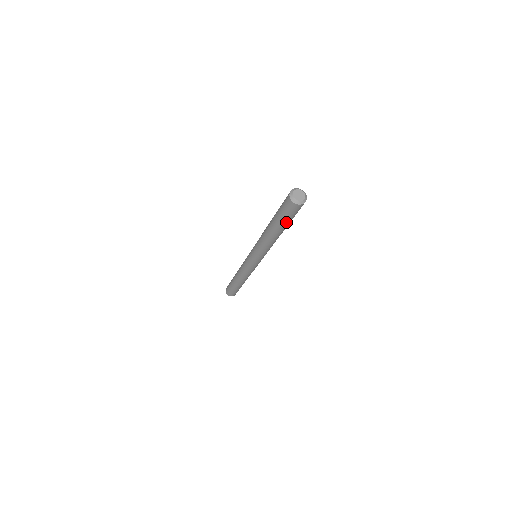
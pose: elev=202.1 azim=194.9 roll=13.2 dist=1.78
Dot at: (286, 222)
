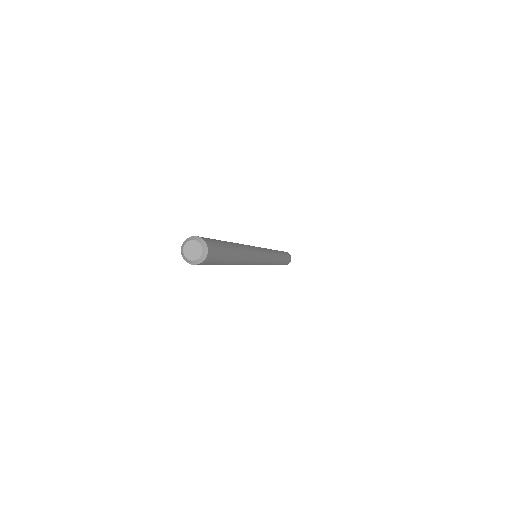
Dot at: occluded
